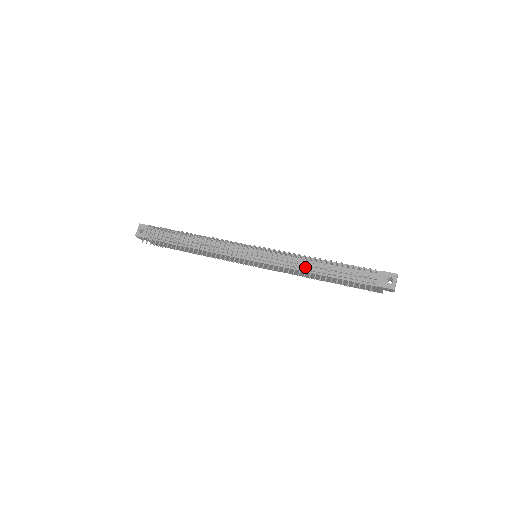
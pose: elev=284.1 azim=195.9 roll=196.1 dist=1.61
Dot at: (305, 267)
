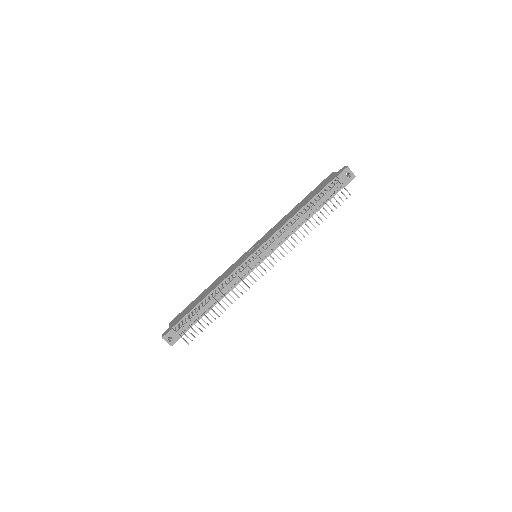
Dot at: occluded
